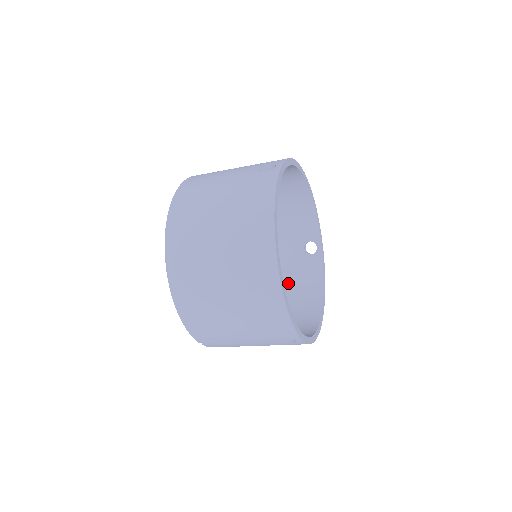
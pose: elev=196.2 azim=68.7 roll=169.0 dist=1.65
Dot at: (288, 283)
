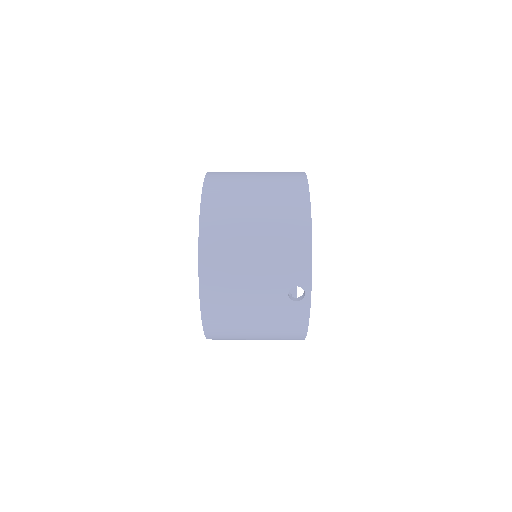
Dot at: occluded
